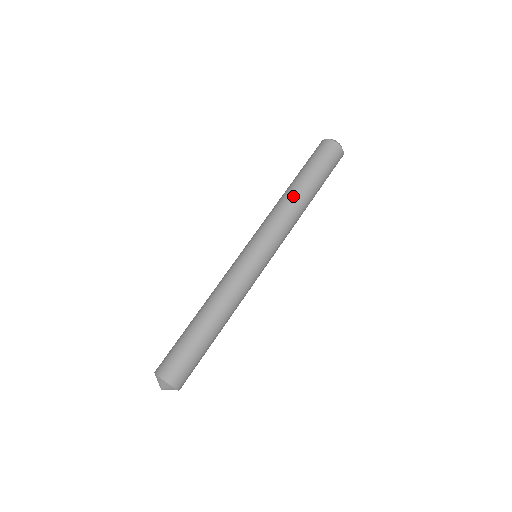
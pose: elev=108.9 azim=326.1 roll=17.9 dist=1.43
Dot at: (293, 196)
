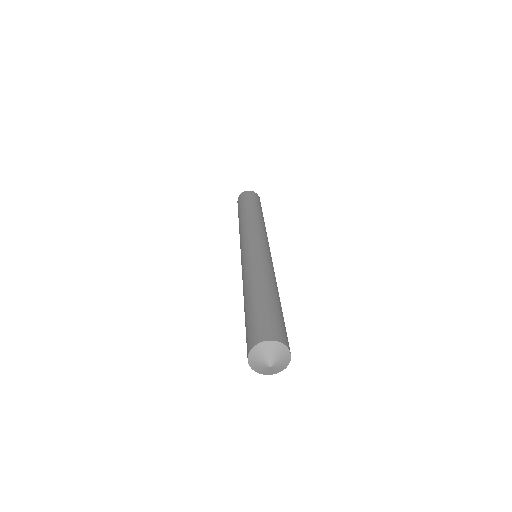
Dot at: (248, 215)
